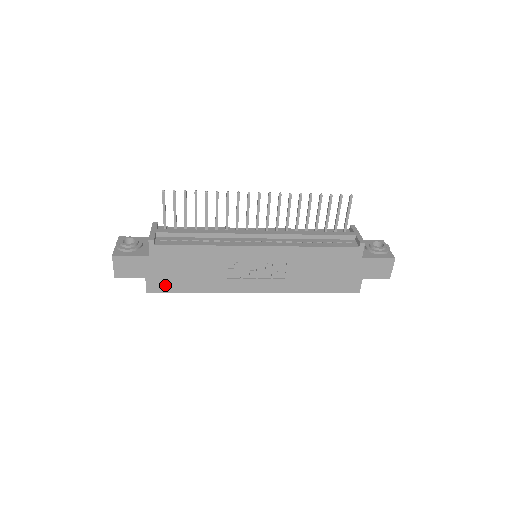
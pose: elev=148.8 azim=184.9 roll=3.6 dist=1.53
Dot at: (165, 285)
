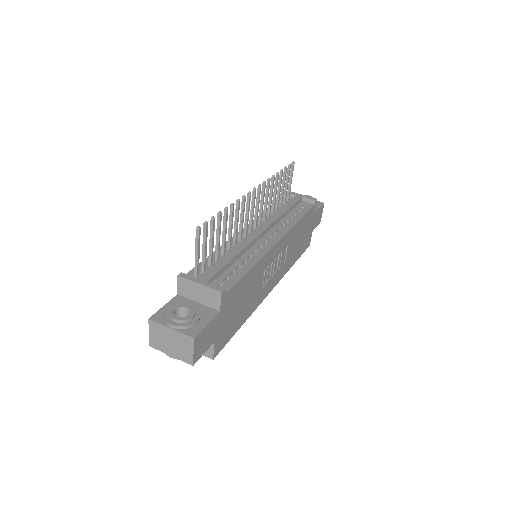
Dot at: (226, 336)
